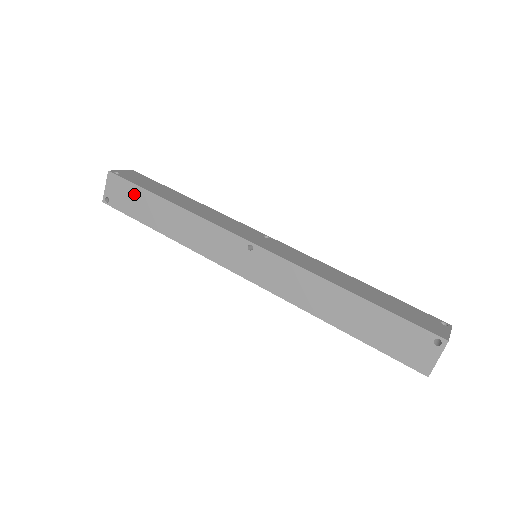
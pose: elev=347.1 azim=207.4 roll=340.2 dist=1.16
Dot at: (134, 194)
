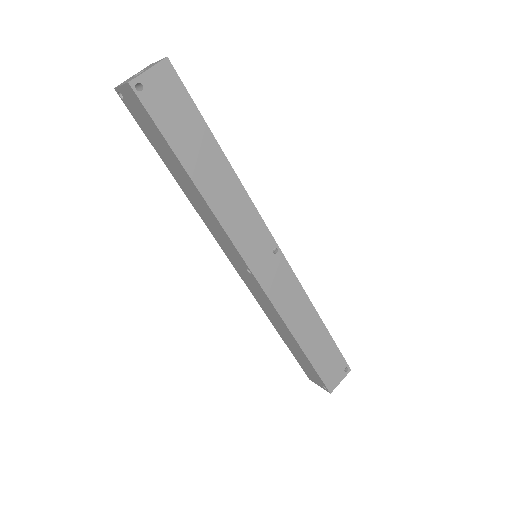
Dot at: (156, 133)
